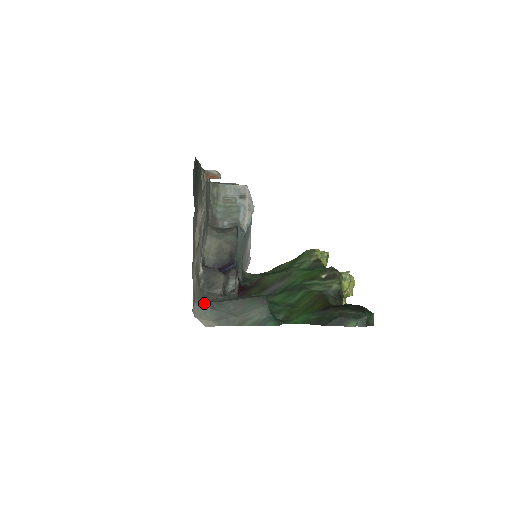
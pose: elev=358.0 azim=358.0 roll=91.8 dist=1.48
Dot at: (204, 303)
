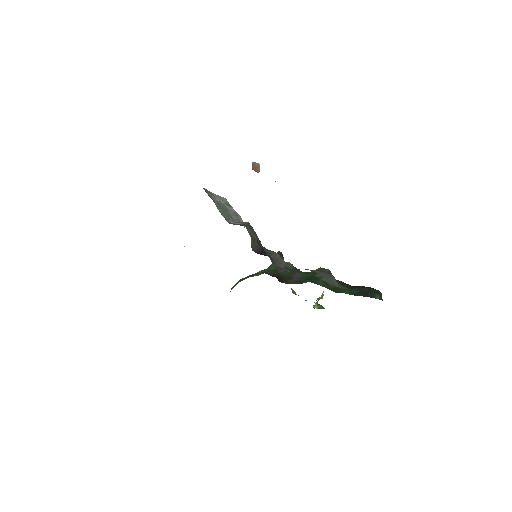
Dot at: occluded
